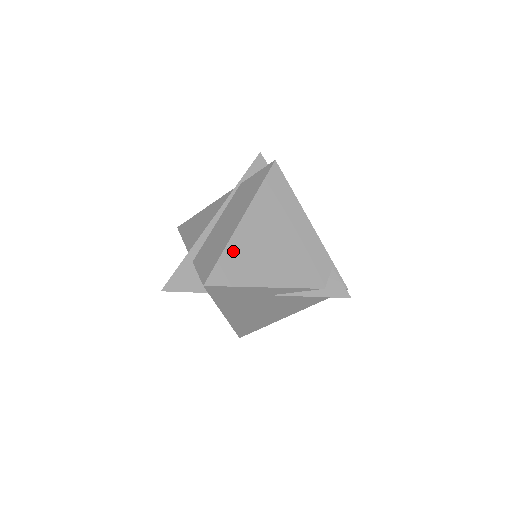
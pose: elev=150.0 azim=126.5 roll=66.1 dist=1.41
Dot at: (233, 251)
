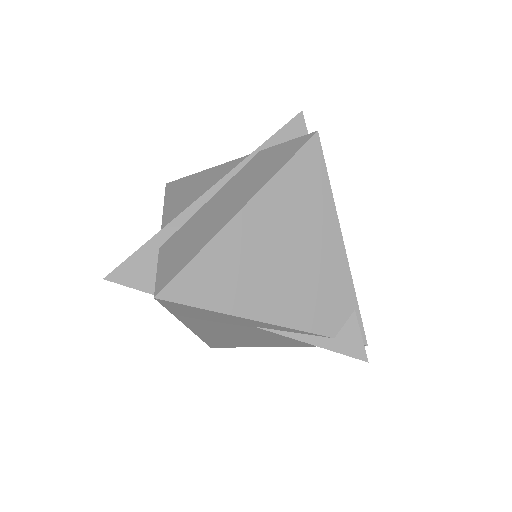
Dot at: (214, 255)
